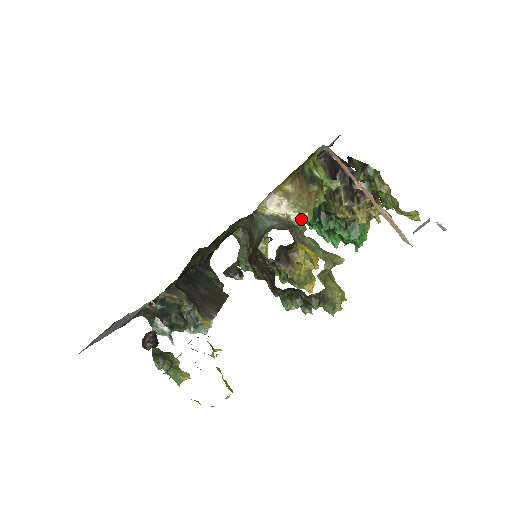
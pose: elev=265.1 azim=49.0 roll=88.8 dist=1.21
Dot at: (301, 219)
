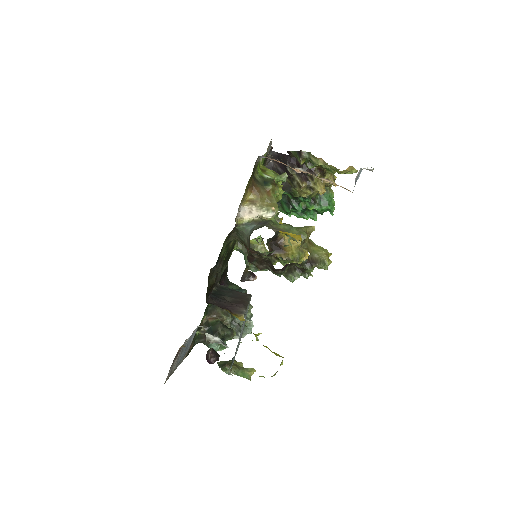
Dot at: (271, 214)
